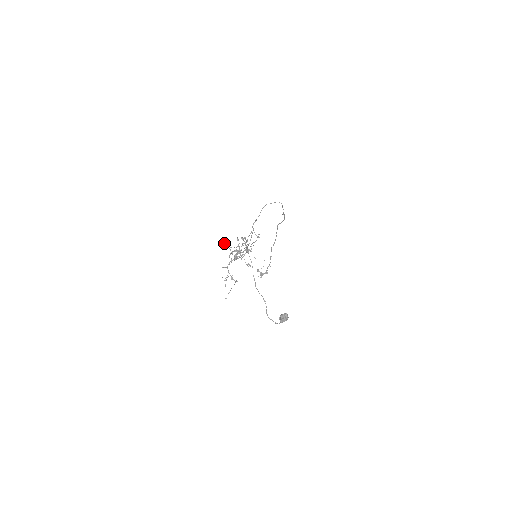
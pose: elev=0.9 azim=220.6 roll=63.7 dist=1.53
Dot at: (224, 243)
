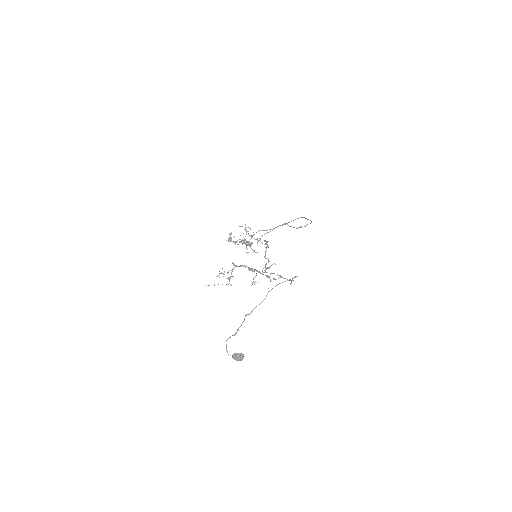
Dot at: occluded
